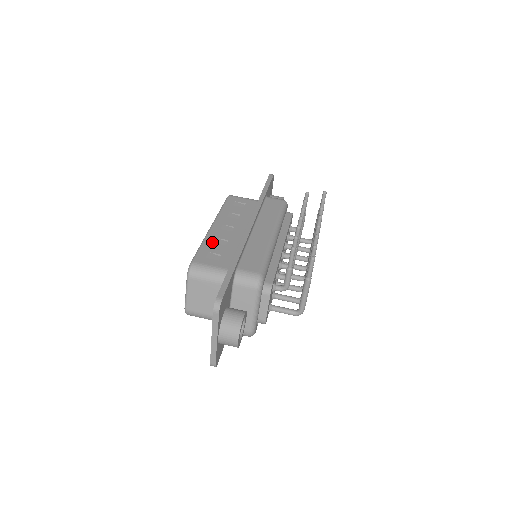
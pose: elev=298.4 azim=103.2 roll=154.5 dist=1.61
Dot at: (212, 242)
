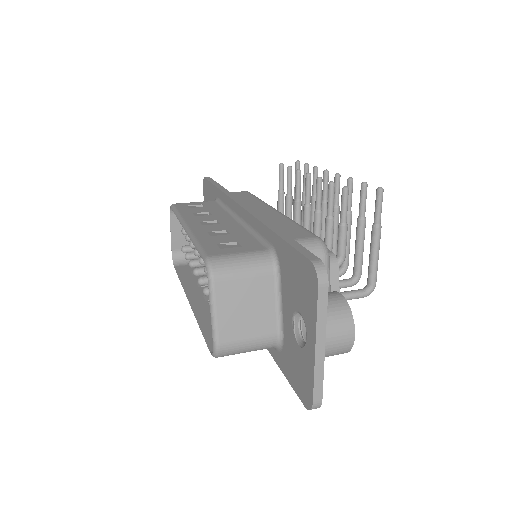
Dot at: (208, 236)
